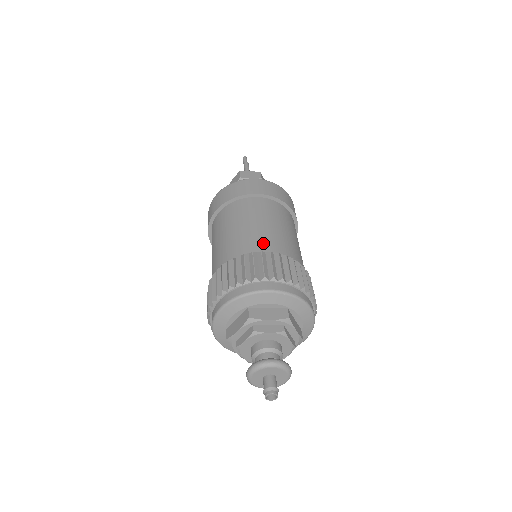
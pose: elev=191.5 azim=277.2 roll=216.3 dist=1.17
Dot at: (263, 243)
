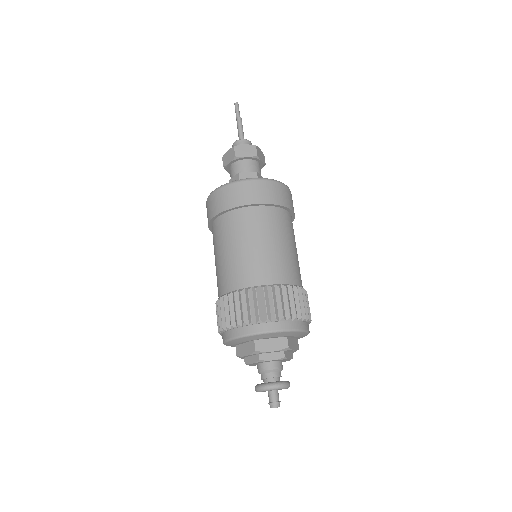
Dot at: (264, 273)
